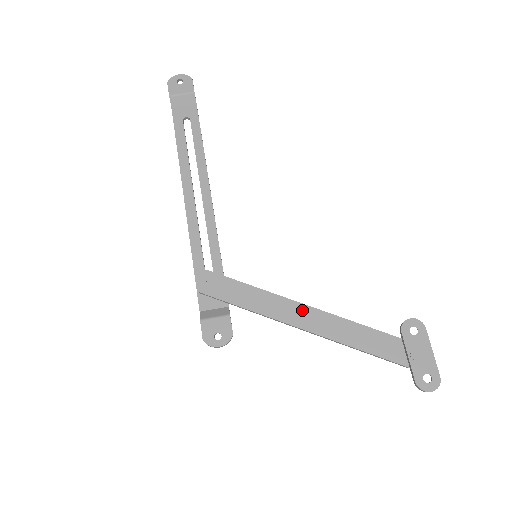
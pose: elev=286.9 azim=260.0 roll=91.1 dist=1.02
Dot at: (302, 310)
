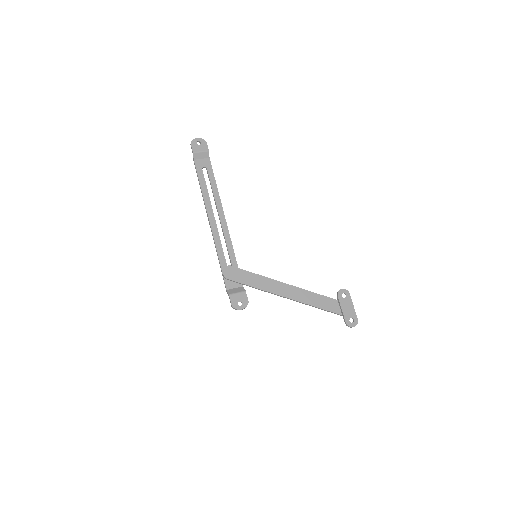
Dot at: (285, 287)
